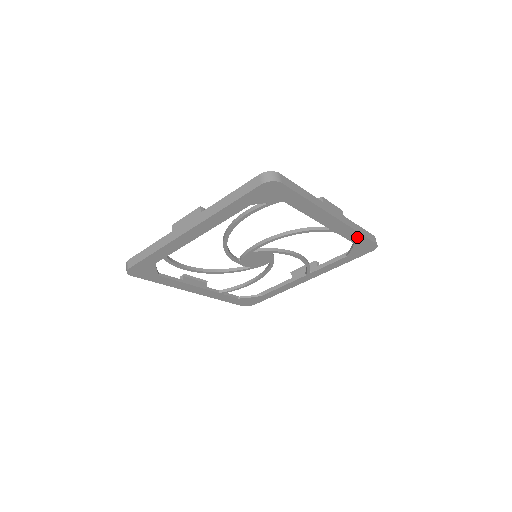
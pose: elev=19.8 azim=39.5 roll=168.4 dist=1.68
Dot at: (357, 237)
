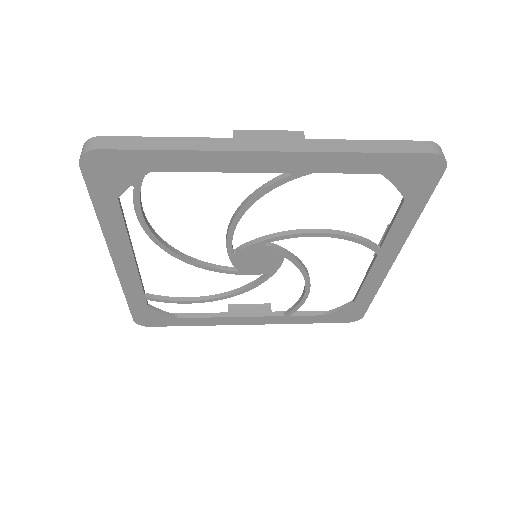
Dot at: (368, 161)
